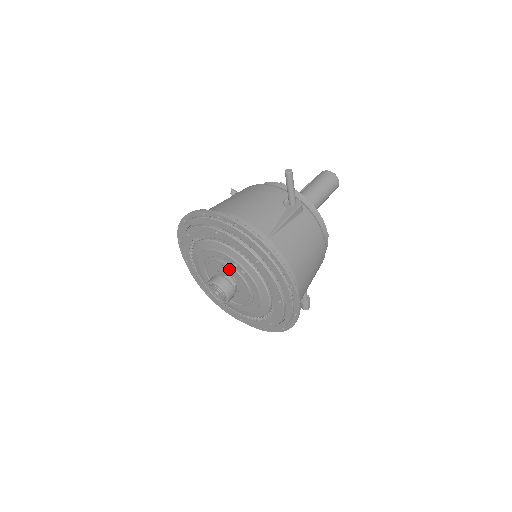
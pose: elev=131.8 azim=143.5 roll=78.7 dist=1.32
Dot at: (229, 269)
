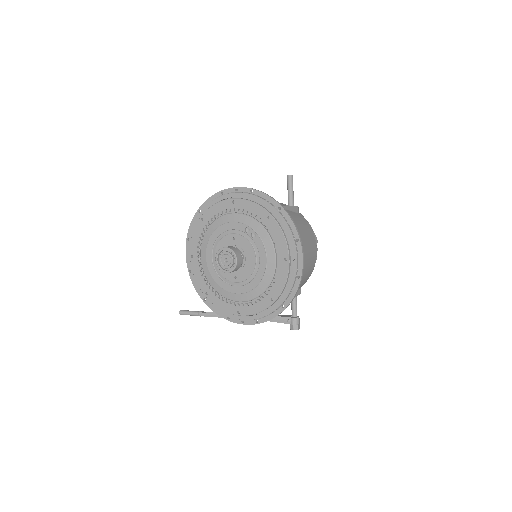
Dot at: (239, 239)
